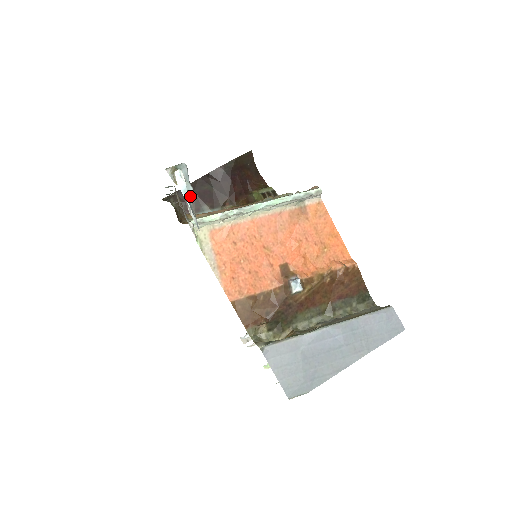
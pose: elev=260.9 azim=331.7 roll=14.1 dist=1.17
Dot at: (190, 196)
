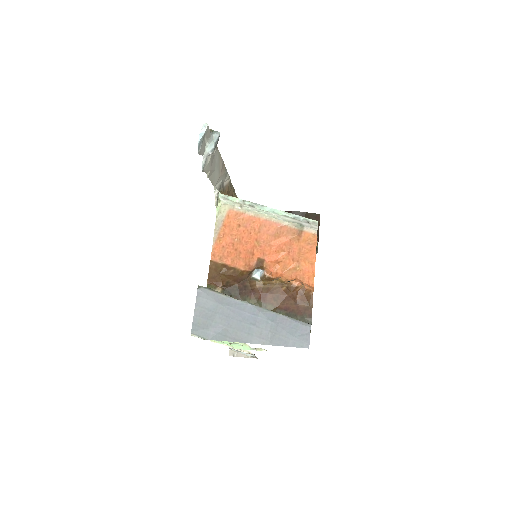
Dot at: (210, 150)
